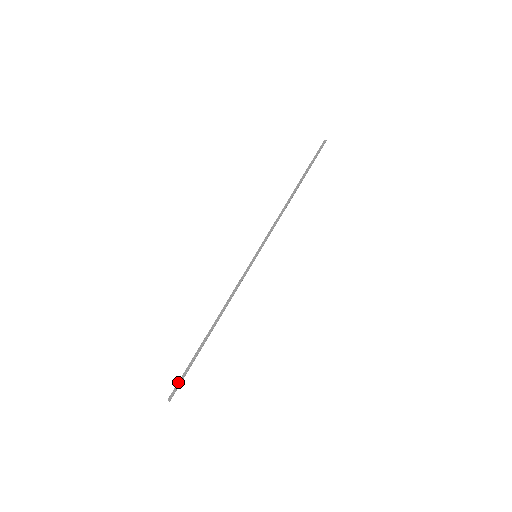
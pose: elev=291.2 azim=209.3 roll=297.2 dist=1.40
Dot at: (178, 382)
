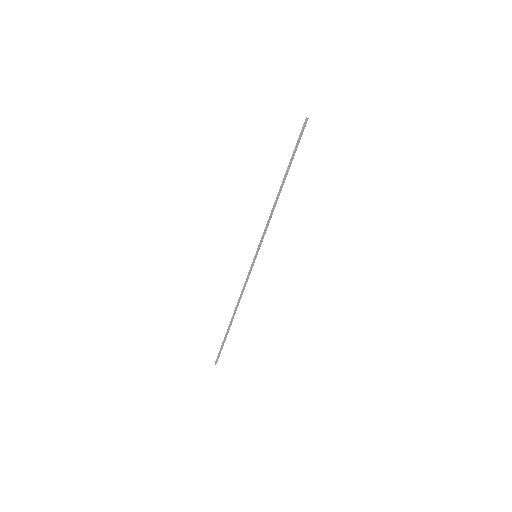
Dot at: (219, 354)
